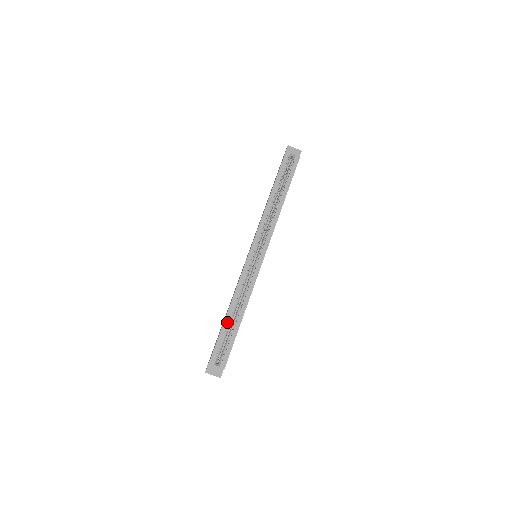
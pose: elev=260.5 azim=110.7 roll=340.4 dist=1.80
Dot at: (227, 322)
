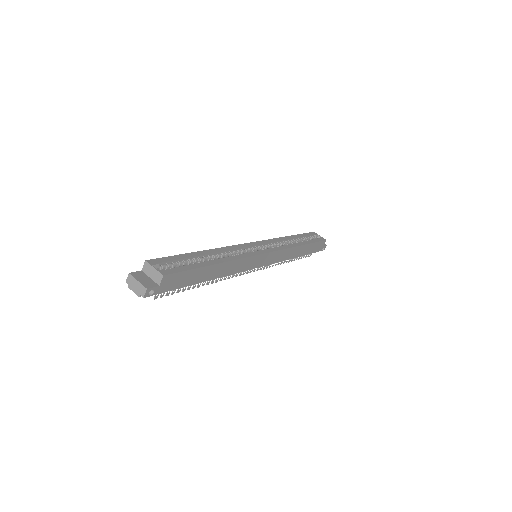
Dot at: (196, 255)
